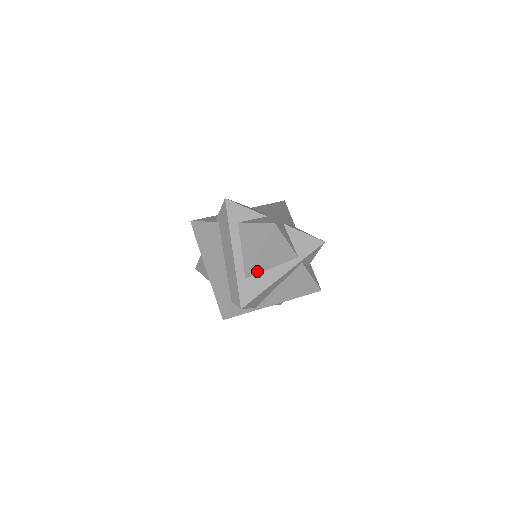
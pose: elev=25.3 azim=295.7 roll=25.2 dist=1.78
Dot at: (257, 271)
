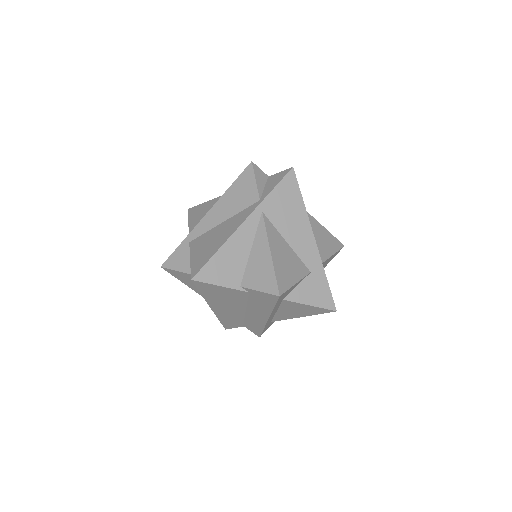
Dot at: occluded
